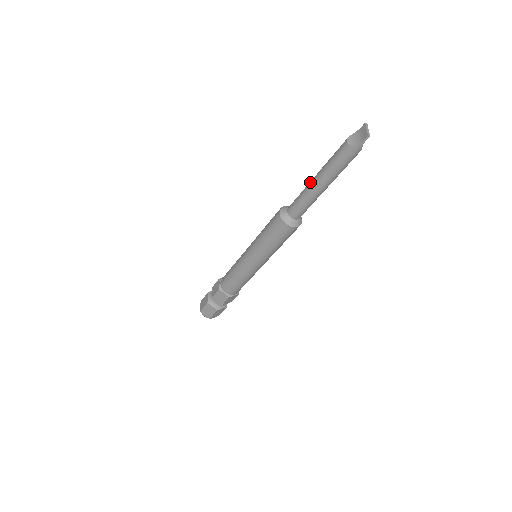
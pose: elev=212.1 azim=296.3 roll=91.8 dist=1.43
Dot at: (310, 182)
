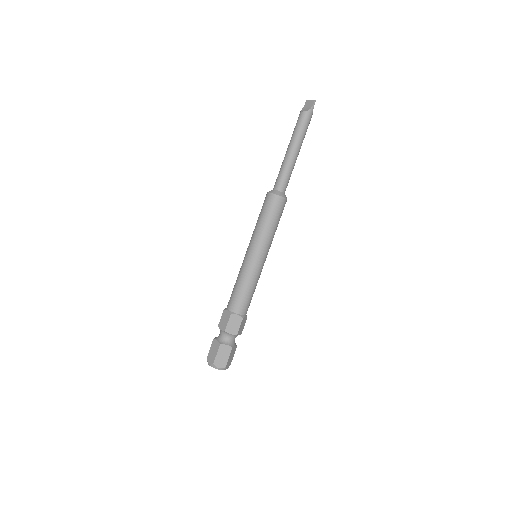
Dot at: (285, 155)
